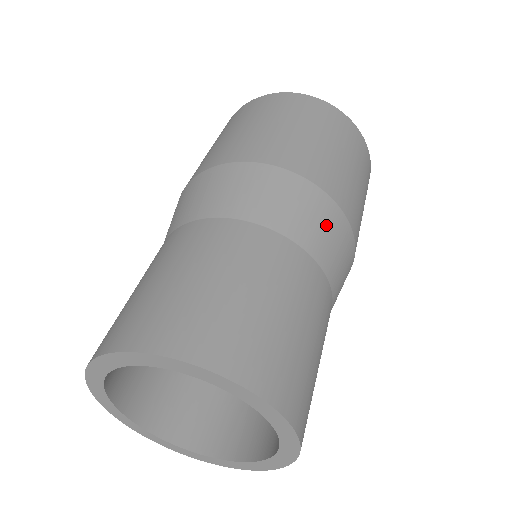
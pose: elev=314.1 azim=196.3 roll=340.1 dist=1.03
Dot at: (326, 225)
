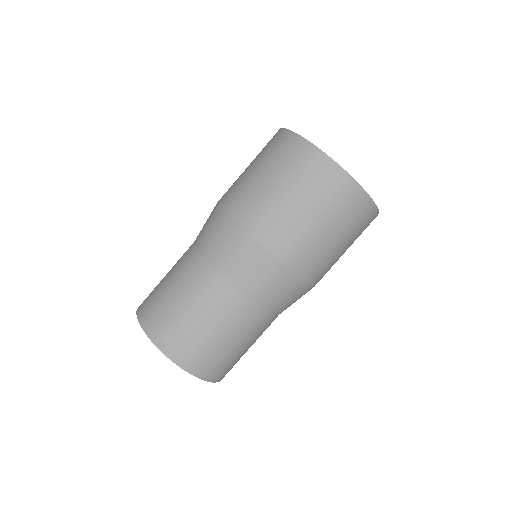
Dot at: occluded
